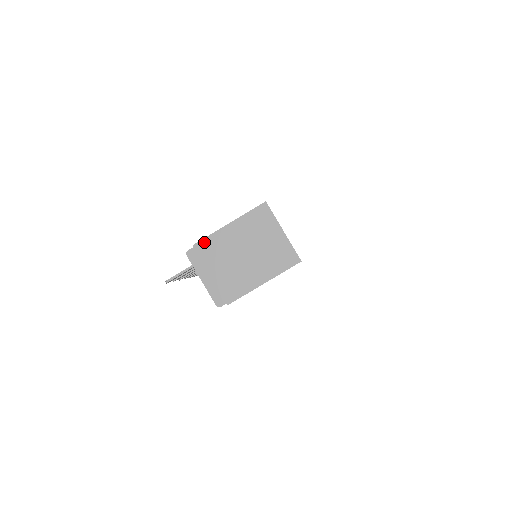
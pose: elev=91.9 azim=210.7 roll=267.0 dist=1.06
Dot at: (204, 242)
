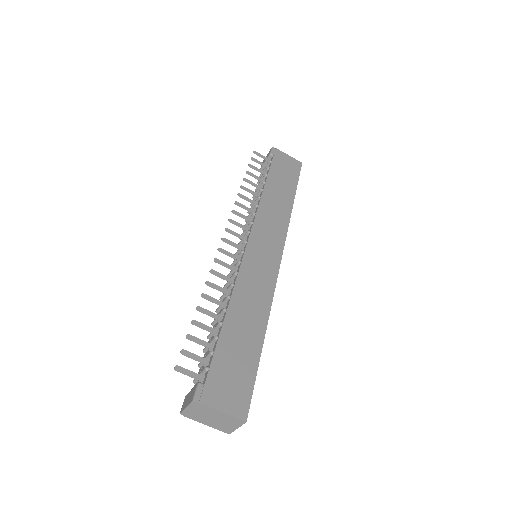
Dot at: (205, 406)
